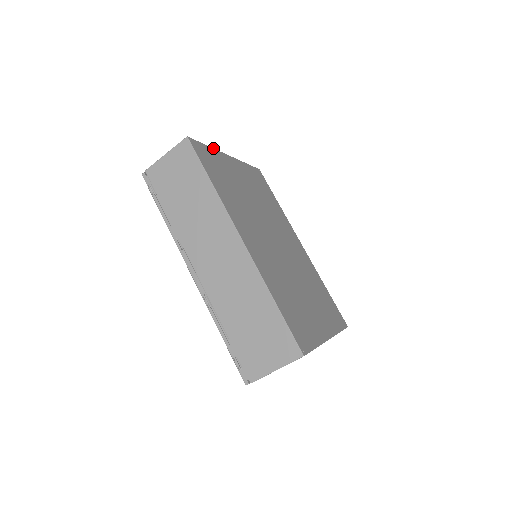
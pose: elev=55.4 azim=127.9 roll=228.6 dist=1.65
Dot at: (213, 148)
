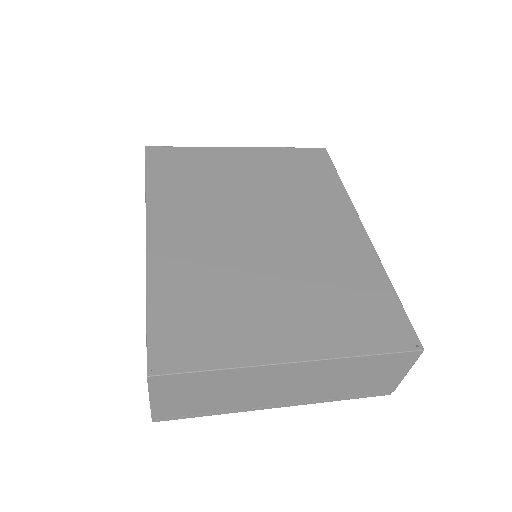
Dot at: (201, 147)
